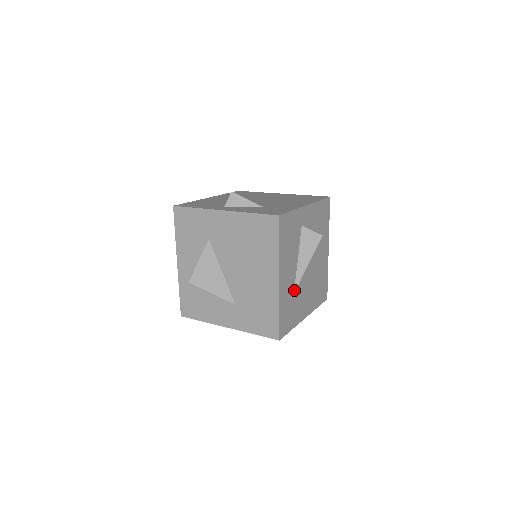
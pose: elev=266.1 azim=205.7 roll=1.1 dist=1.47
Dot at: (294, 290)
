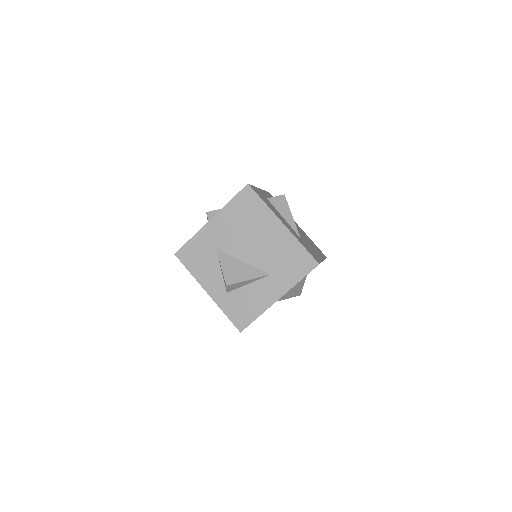
Dot at: (298, 236)
